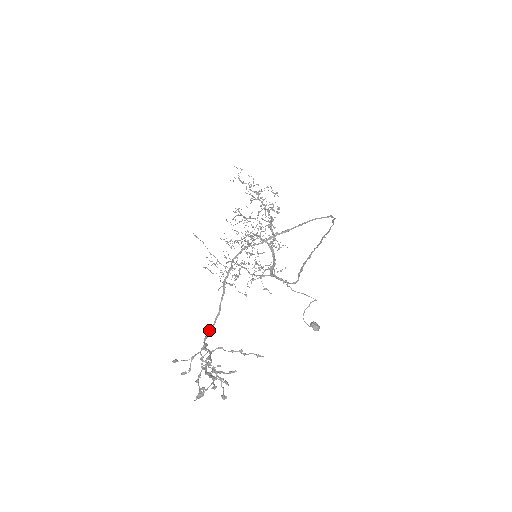
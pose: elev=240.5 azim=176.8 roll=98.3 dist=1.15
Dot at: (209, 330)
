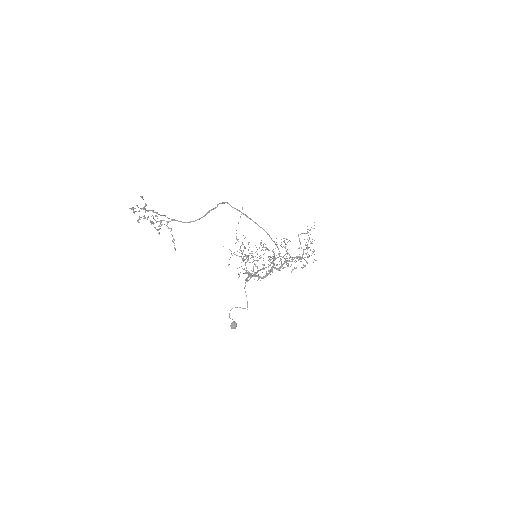
Dot at: occluded
